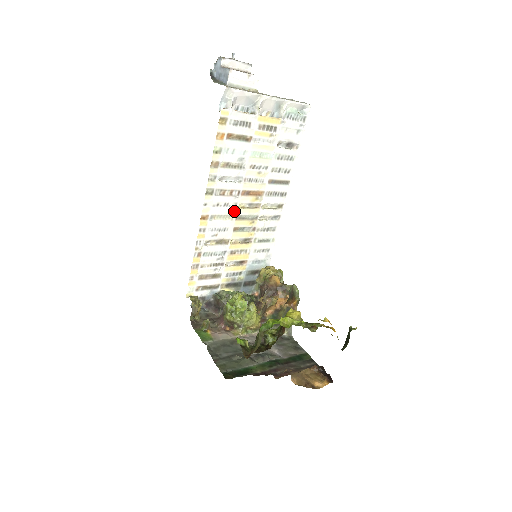
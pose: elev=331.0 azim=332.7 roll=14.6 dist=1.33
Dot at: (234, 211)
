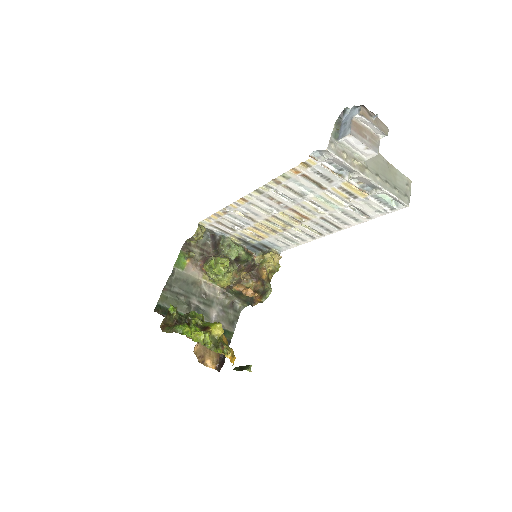
Dot at: (273, 212)
